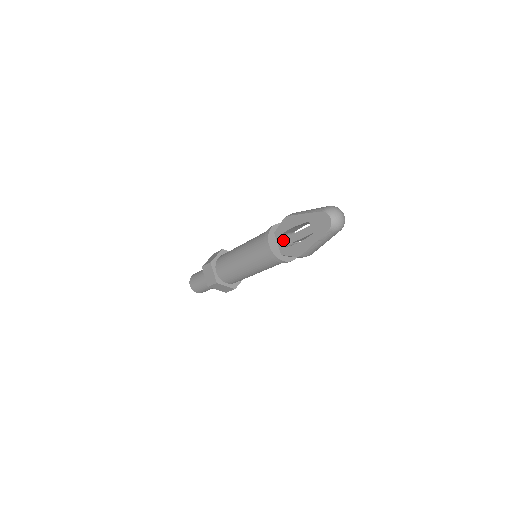
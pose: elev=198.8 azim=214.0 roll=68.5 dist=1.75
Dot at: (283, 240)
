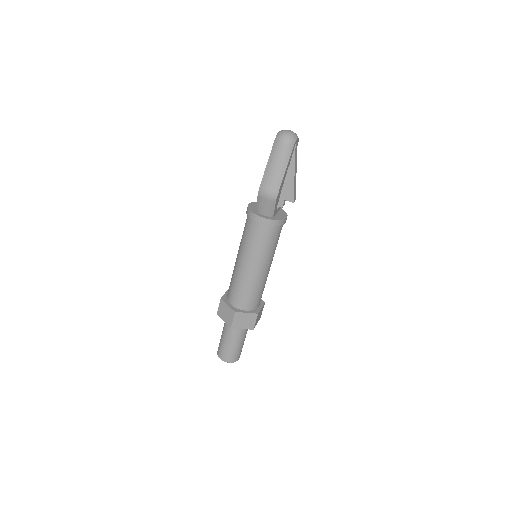
Dot at: occluded
